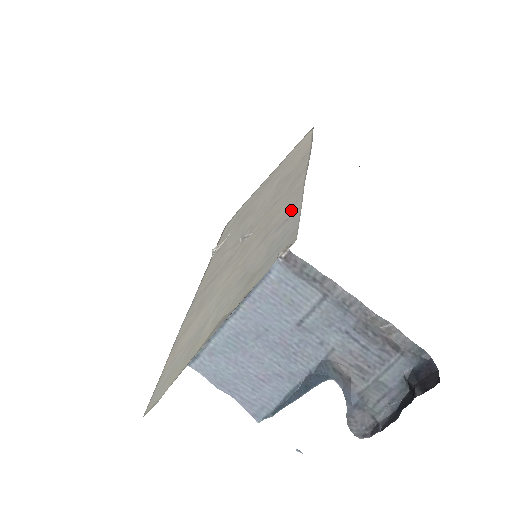
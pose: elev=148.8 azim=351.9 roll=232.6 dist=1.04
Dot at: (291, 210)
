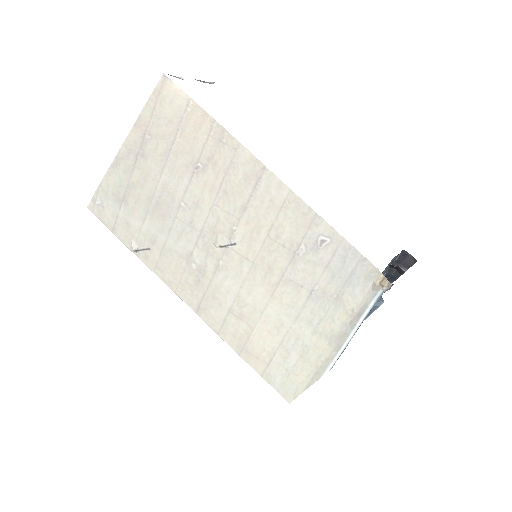
Dot at: (316, 231)
